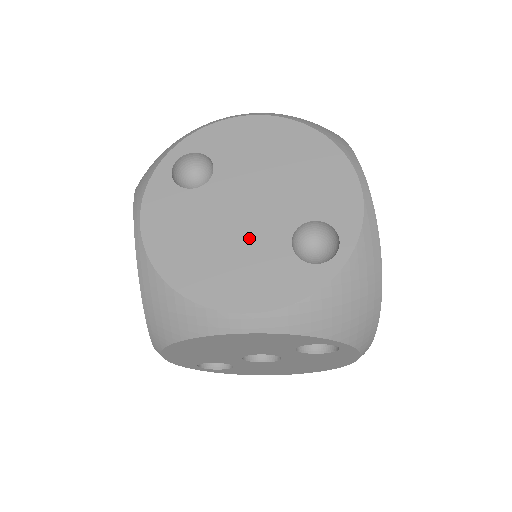
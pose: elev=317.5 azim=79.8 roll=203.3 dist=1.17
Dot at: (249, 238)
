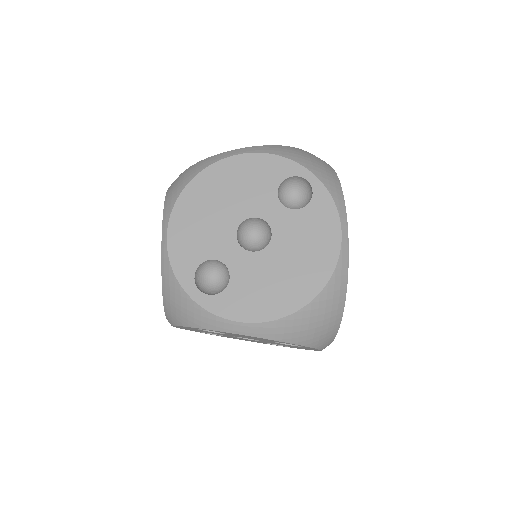
Dot at: occluded
